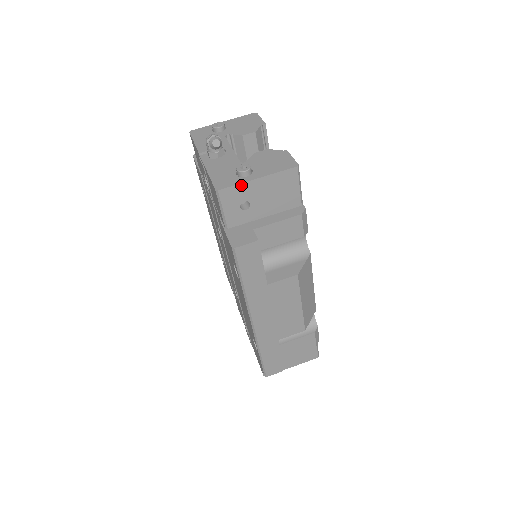
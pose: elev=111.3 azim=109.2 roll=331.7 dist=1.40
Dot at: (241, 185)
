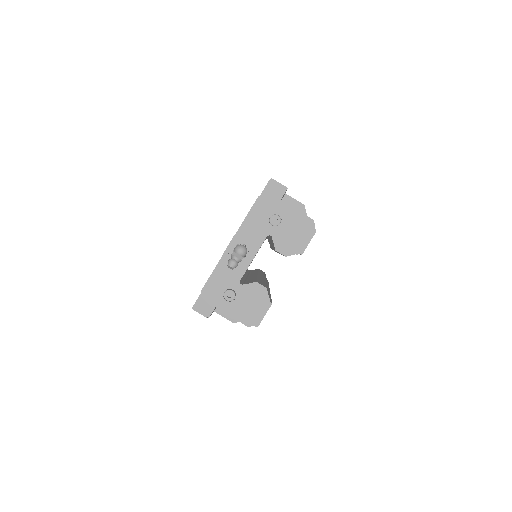
Dot at: (217, 303)
